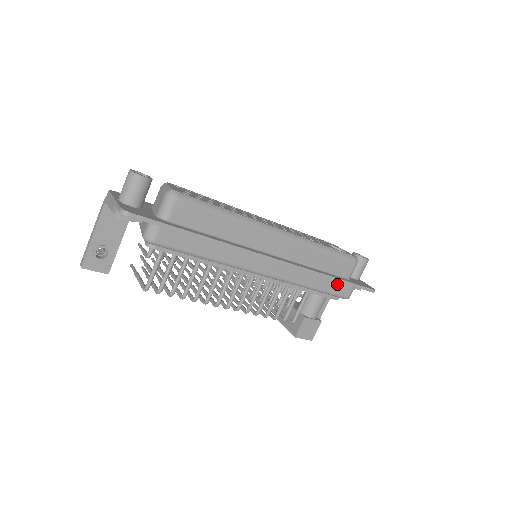
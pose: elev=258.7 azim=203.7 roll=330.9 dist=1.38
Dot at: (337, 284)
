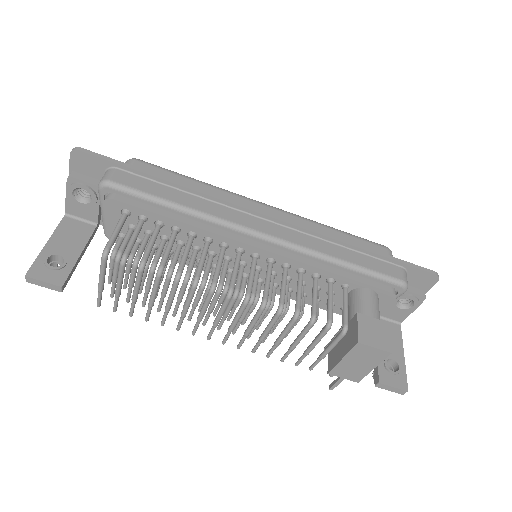
Dot at: (375, 261)
